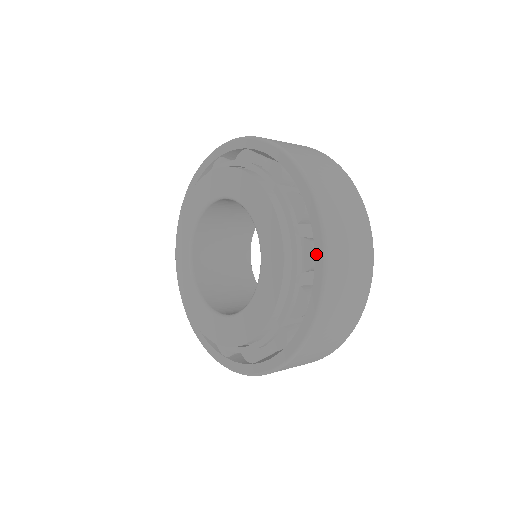
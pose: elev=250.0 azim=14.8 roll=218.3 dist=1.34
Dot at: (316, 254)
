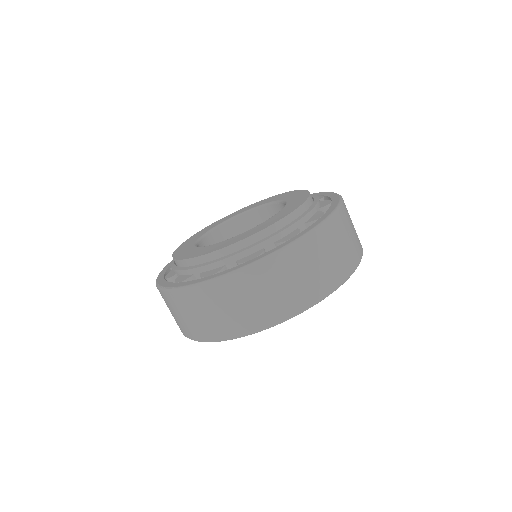
Dot at: (295, 236)
